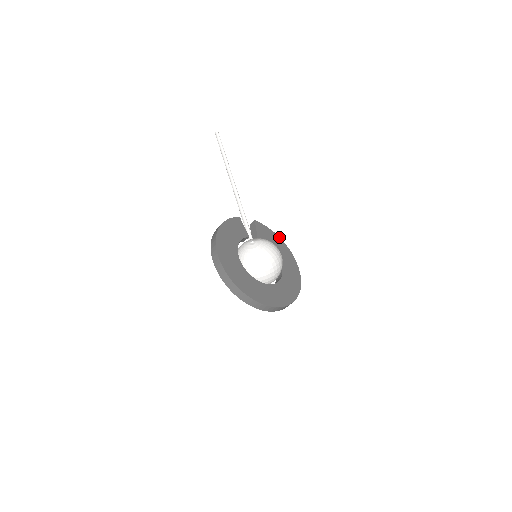
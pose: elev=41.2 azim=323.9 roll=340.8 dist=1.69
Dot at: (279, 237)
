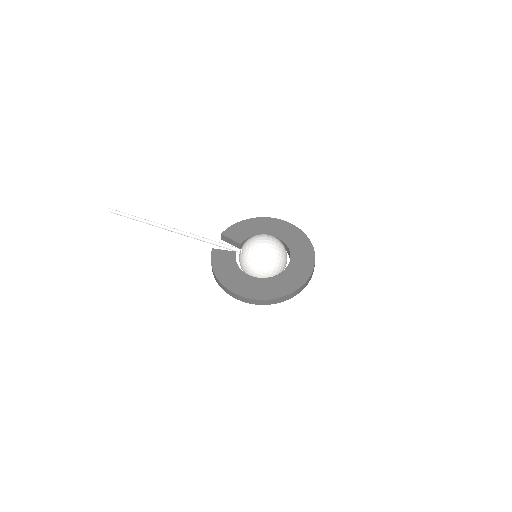
Dot at: (246, 220)
